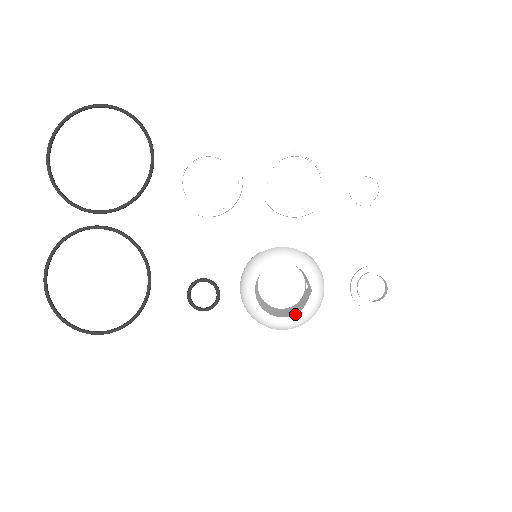
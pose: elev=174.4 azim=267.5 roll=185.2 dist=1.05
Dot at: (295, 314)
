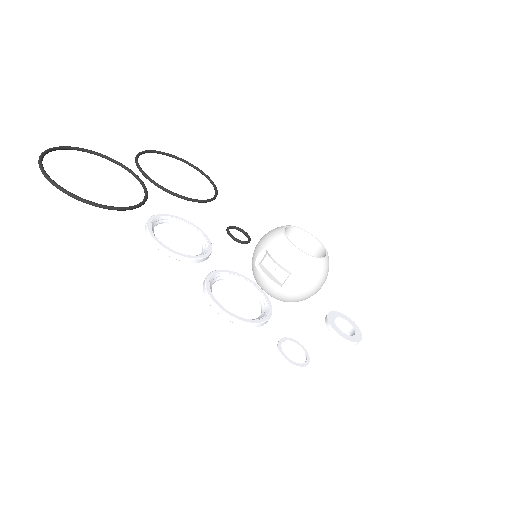
Dot at: occluded
